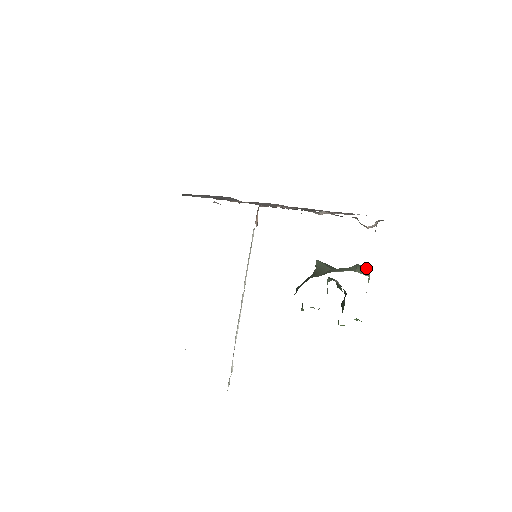
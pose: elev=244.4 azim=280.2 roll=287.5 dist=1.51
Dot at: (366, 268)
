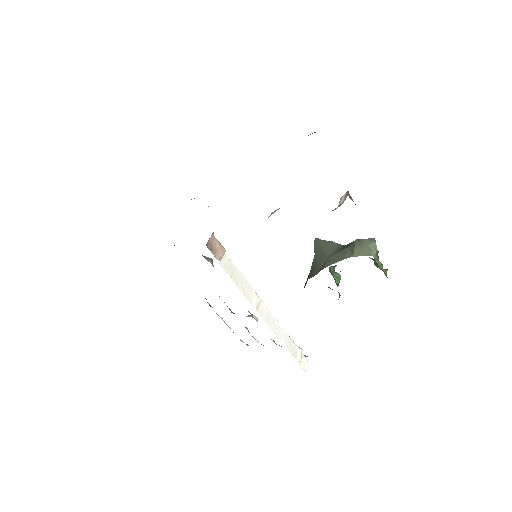
Dot at: (369, 239)
